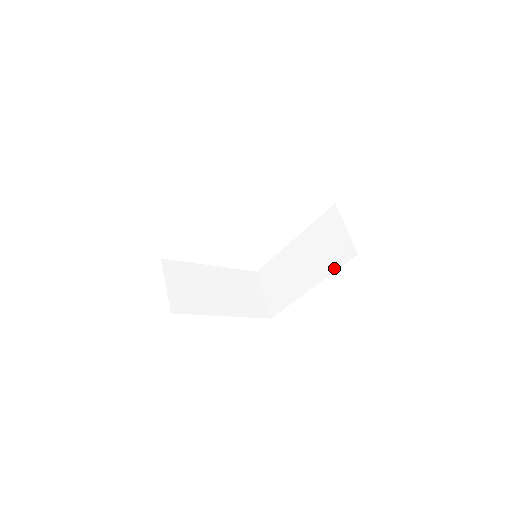
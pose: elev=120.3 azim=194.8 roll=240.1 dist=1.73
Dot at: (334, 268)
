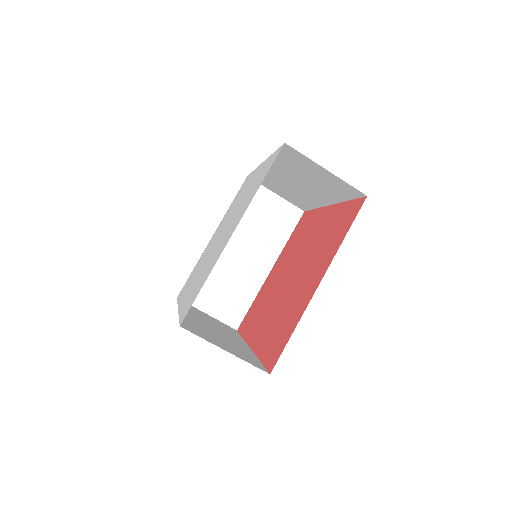
Dot at: (344, 199)
